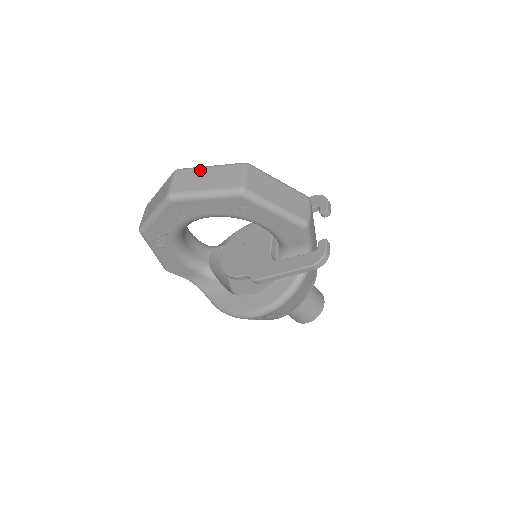
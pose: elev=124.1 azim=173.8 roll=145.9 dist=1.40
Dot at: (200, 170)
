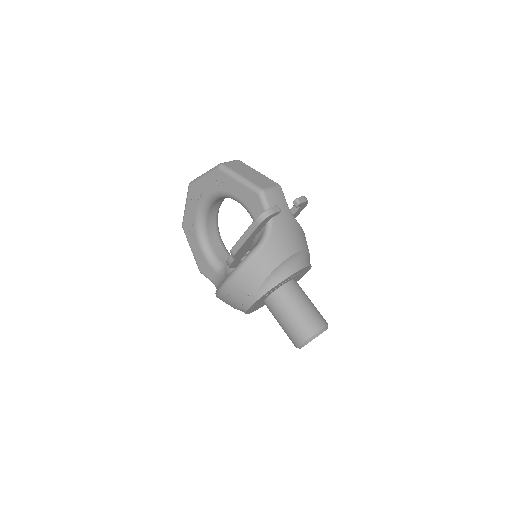
Dot at: occluded
